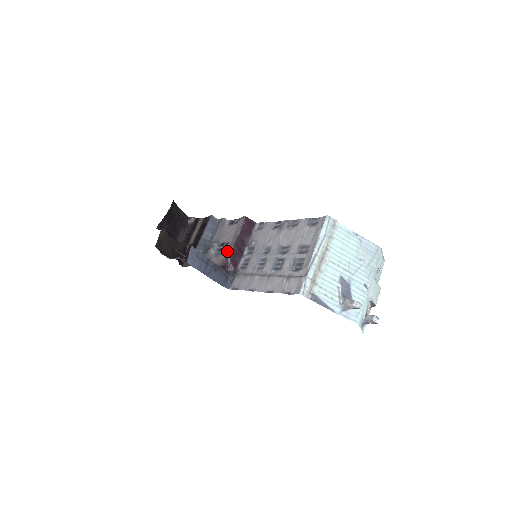
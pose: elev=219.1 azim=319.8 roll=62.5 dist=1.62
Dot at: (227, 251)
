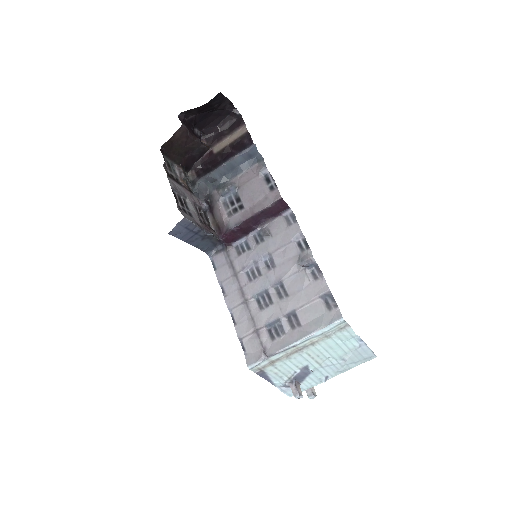
Dot at: (234, 219)
